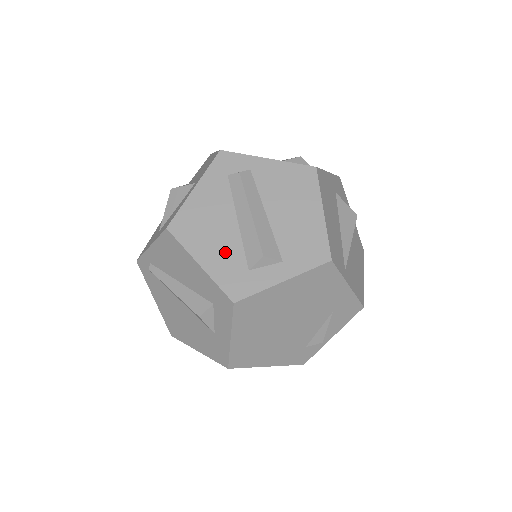
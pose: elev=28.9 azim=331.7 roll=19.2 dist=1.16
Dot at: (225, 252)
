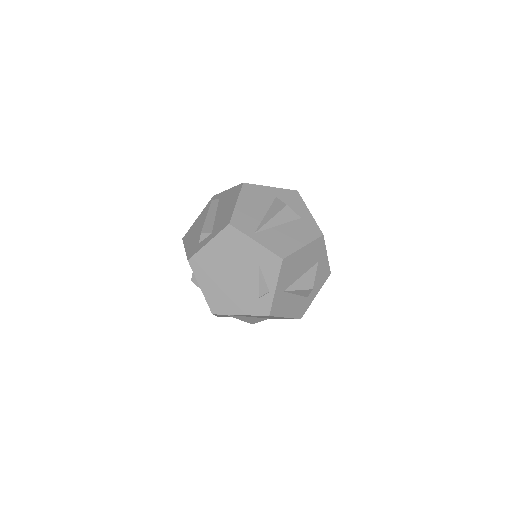
Dot at: (195, 239)
